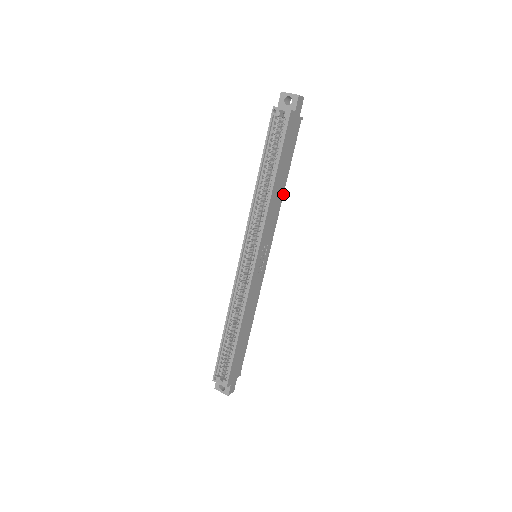
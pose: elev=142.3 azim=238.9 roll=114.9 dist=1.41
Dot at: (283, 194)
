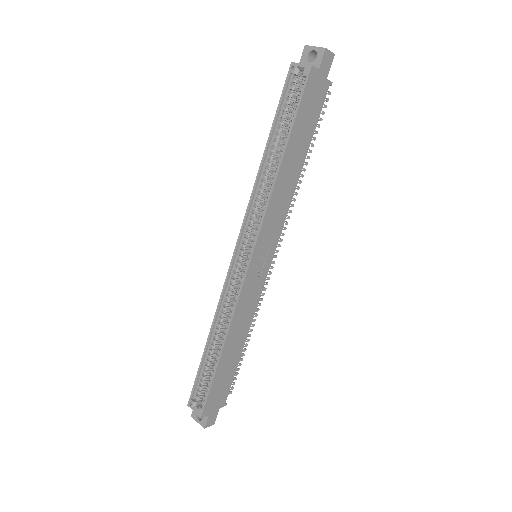
Dot at: (298, 180)
